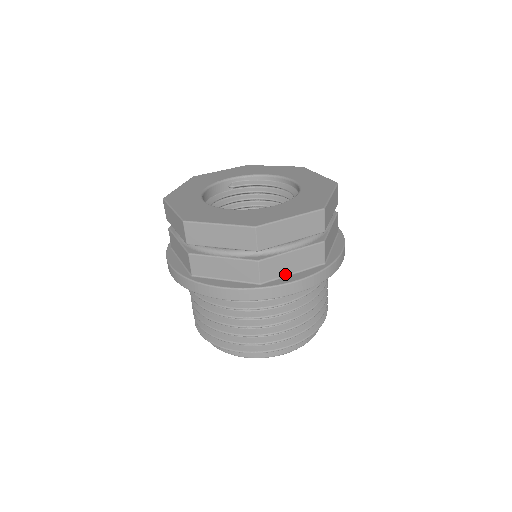
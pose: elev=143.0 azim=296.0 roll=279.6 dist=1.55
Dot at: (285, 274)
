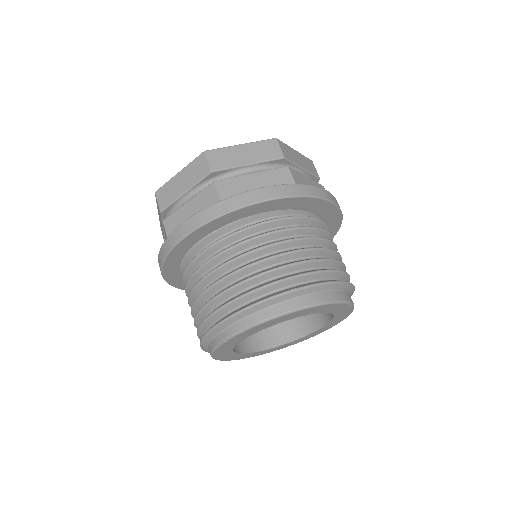
Dot at: occluded
